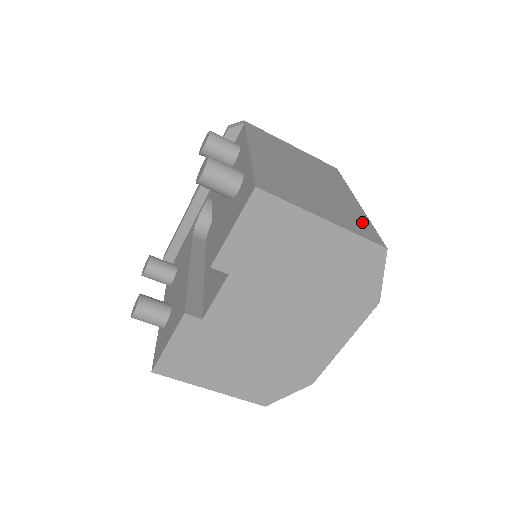
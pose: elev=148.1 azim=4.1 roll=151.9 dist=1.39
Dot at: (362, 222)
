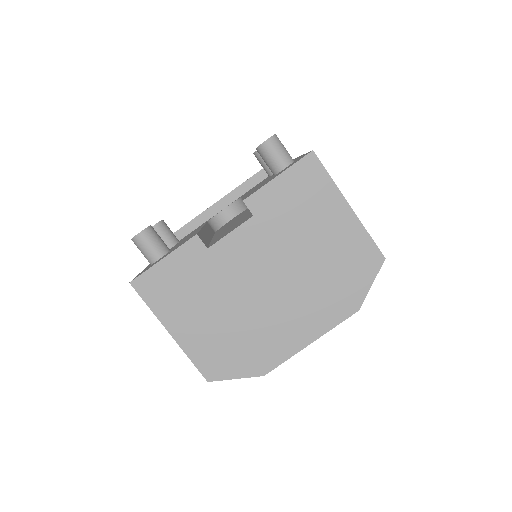
Dot at: occluded
